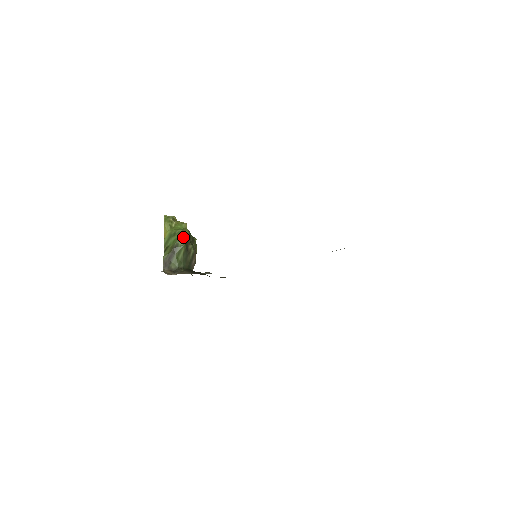
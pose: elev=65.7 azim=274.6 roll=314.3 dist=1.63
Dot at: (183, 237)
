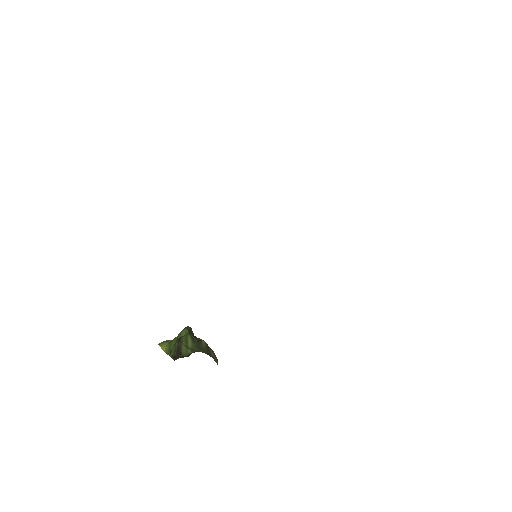
Dot at: (183, 330)
